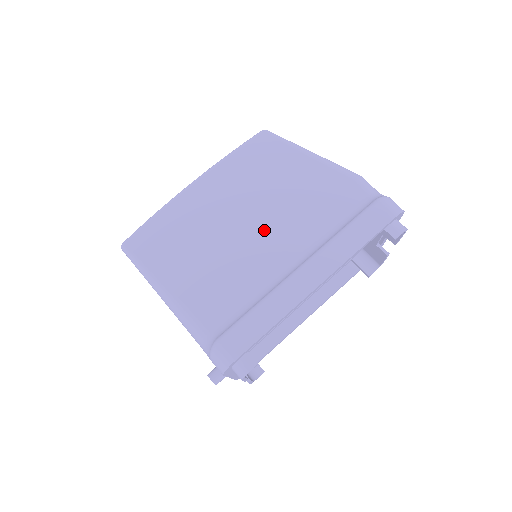
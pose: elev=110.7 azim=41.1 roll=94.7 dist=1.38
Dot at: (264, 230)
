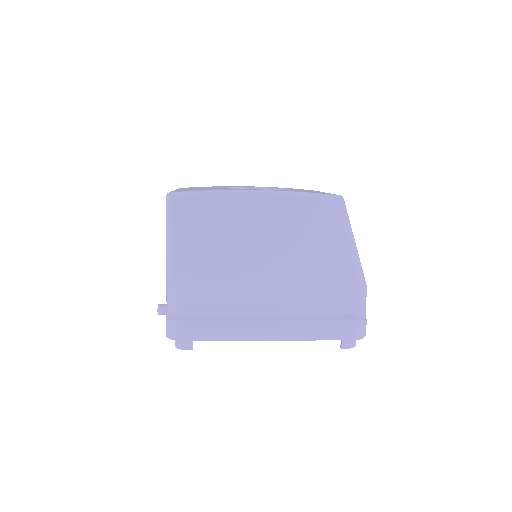
Dot at: (272, 273)
